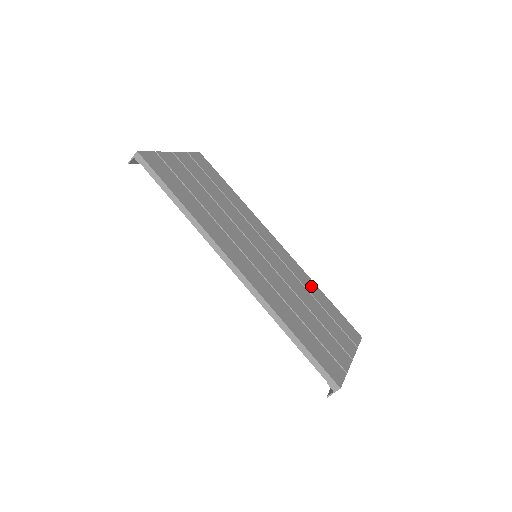
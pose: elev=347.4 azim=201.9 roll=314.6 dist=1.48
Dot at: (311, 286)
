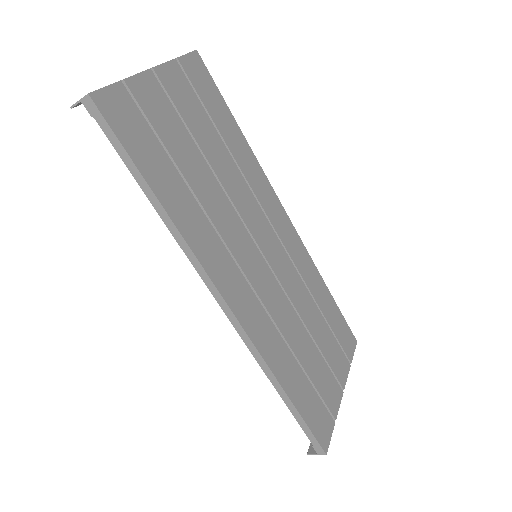
Dot at: (316, 283)
